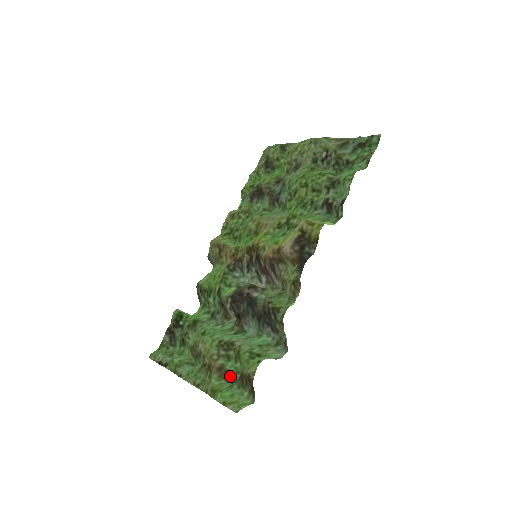
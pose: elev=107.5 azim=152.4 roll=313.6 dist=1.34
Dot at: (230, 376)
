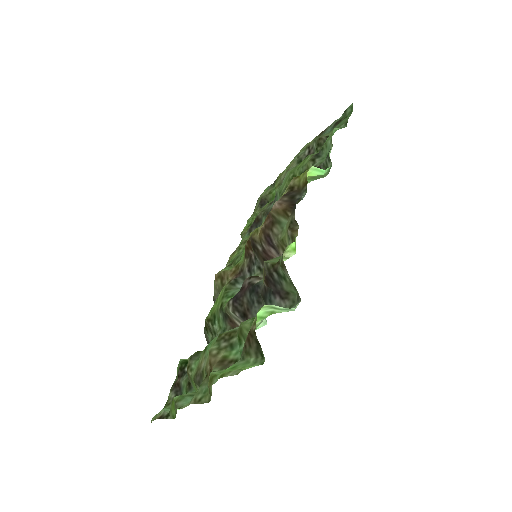
Dot at: occluded
